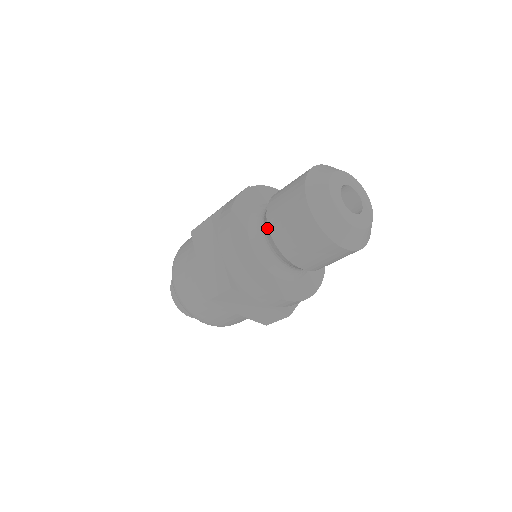
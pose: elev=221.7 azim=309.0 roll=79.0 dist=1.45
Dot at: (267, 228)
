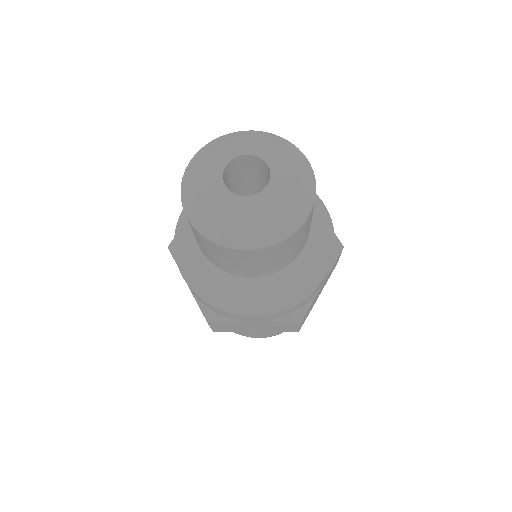
Dot at: occluded
